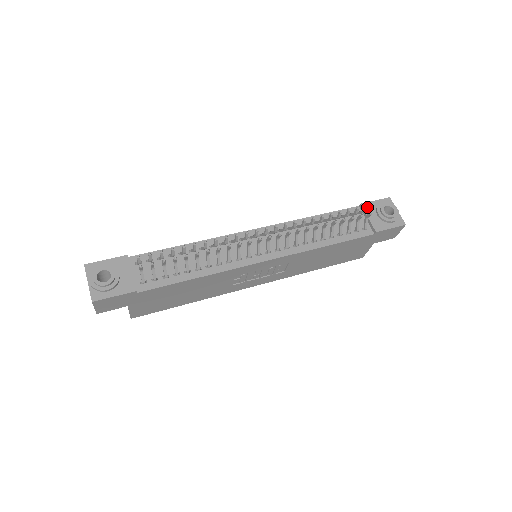
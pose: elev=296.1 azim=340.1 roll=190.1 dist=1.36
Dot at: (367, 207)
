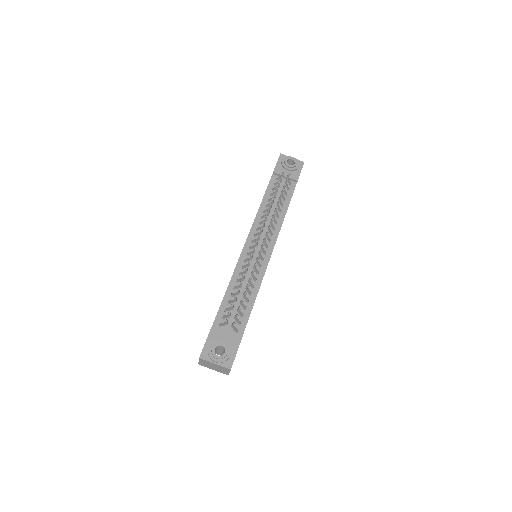
Dot at: (278, 171)
